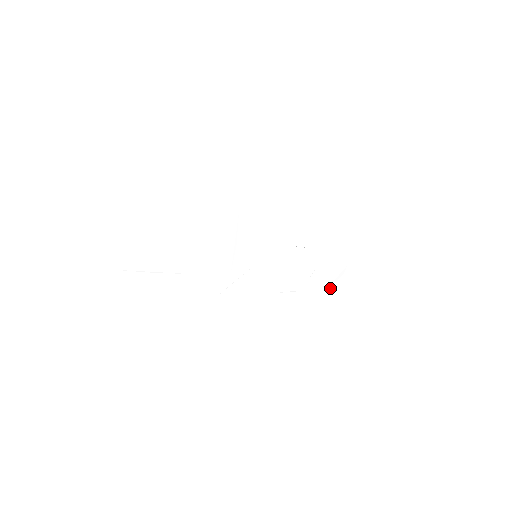
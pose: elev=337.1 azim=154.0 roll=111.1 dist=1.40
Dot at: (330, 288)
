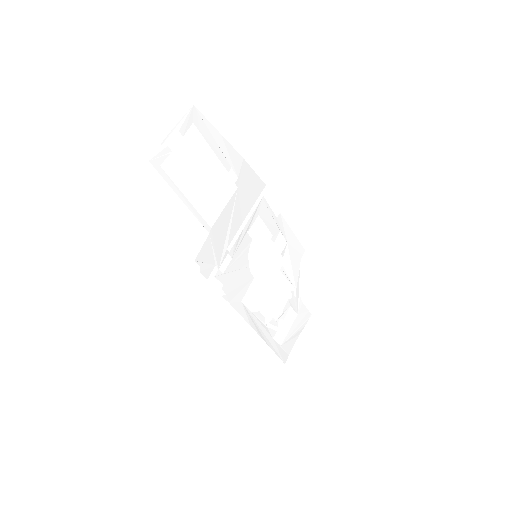
Dot at: (287, 344)
